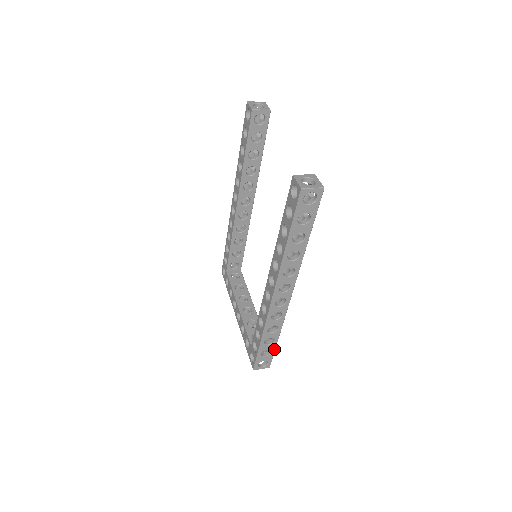
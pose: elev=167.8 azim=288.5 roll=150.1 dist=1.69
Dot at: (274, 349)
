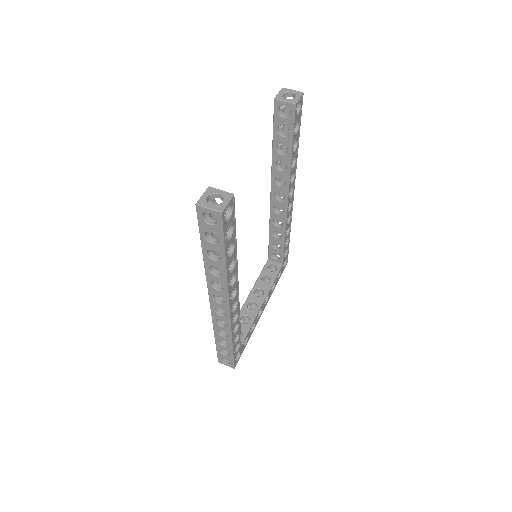
Dot at: (232, 353)
